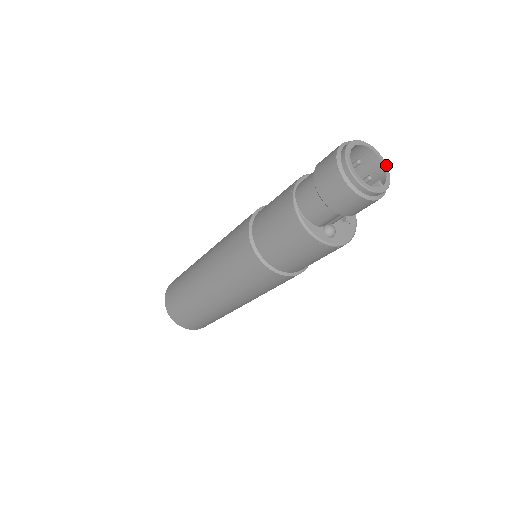
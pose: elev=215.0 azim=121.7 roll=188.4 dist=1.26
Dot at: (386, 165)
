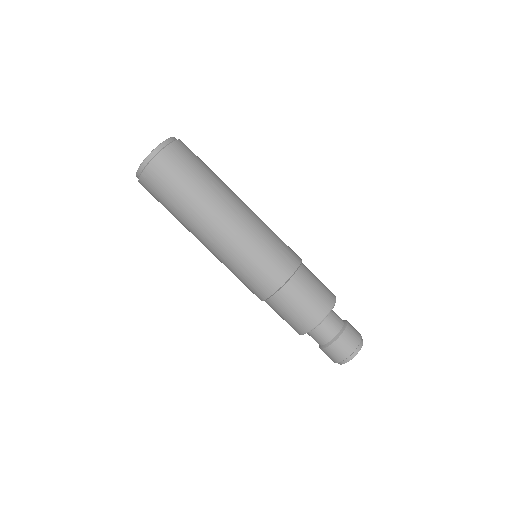
Dot at: occluded
